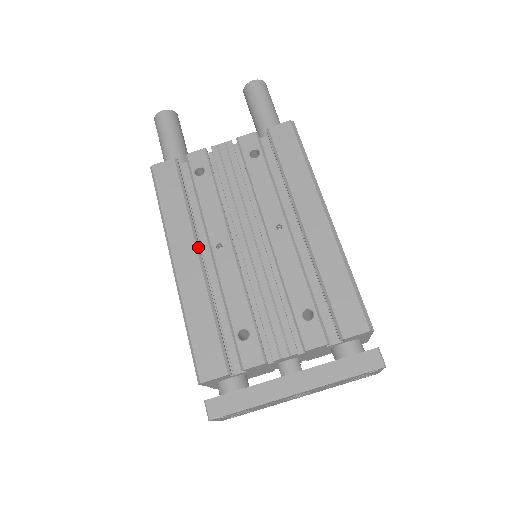
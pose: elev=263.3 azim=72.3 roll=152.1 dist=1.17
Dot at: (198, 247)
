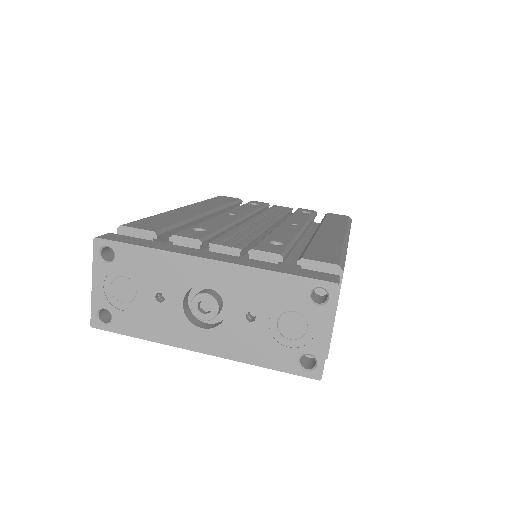
Dot at: (213, 211)
